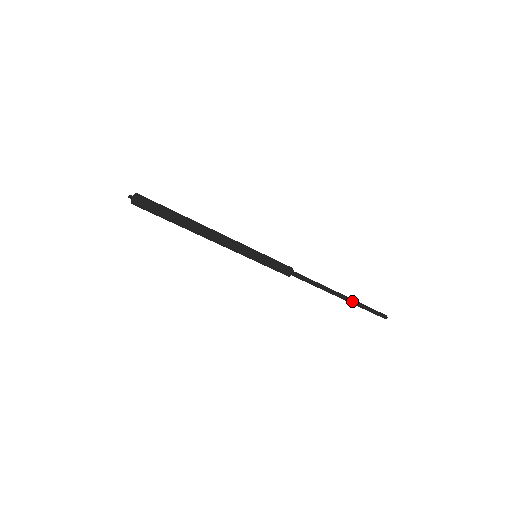
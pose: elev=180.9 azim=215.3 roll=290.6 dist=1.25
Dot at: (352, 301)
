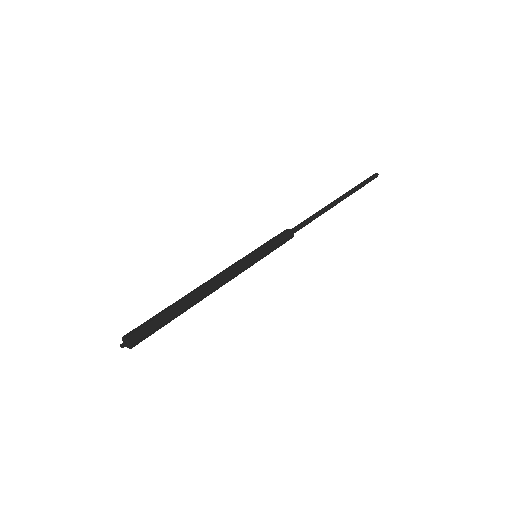
Dot at: (347, 195)
